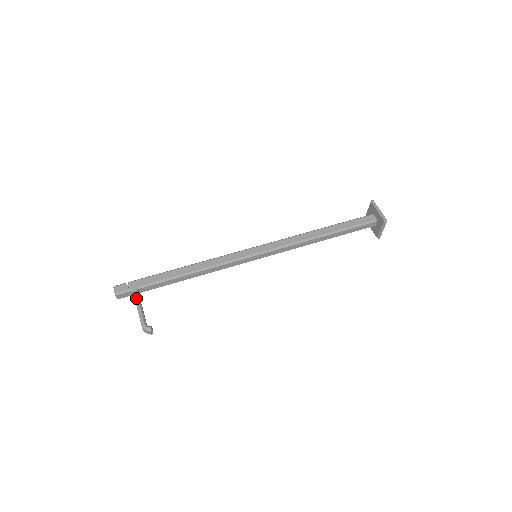
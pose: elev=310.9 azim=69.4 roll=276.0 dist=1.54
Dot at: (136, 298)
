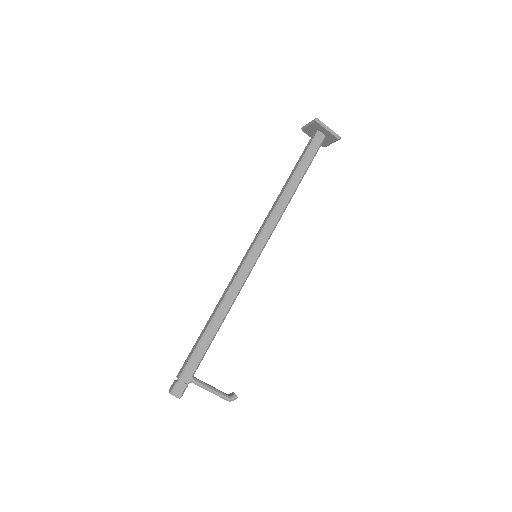
Dot at: (201, 386)
